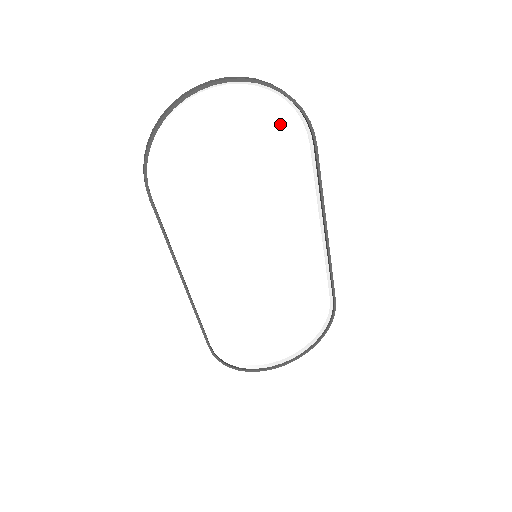
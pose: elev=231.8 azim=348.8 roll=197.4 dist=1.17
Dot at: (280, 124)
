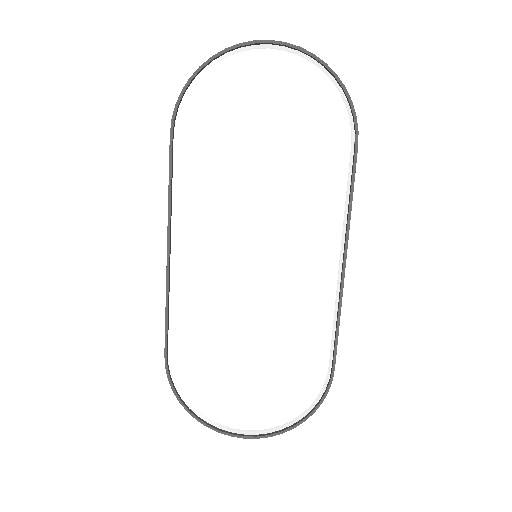
Dot at: (324, 109)
